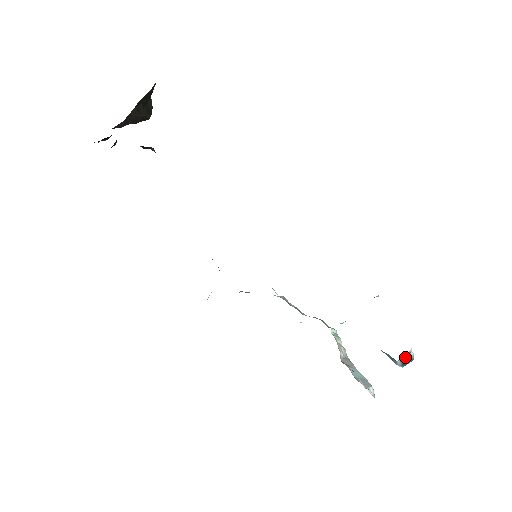
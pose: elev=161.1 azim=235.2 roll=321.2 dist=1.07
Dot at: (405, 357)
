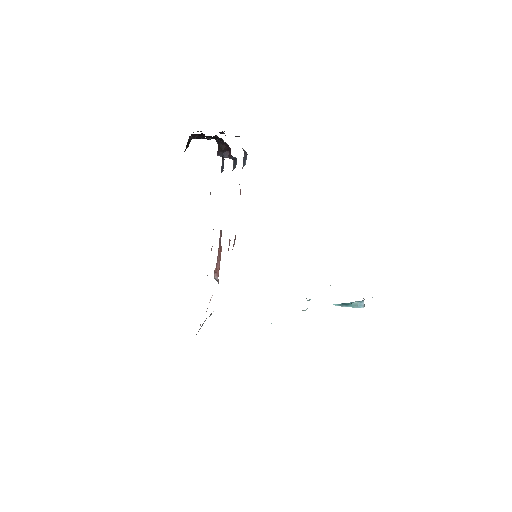
Dot at: (363, 301)
